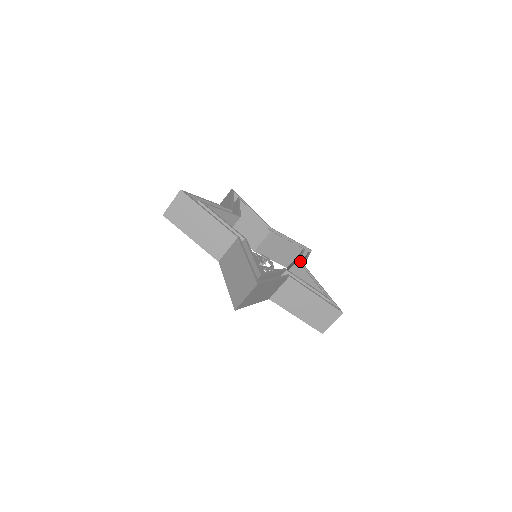
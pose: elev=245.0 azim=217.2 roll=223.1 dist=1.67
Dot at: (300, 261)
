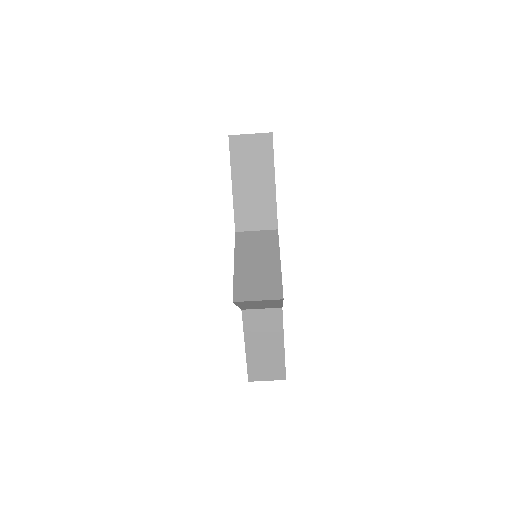
Dot at: occluded
